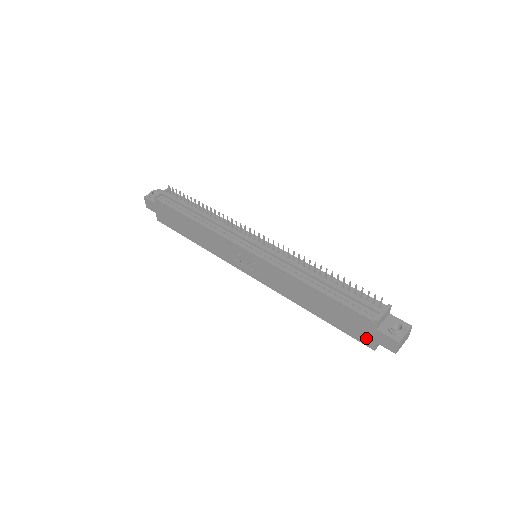
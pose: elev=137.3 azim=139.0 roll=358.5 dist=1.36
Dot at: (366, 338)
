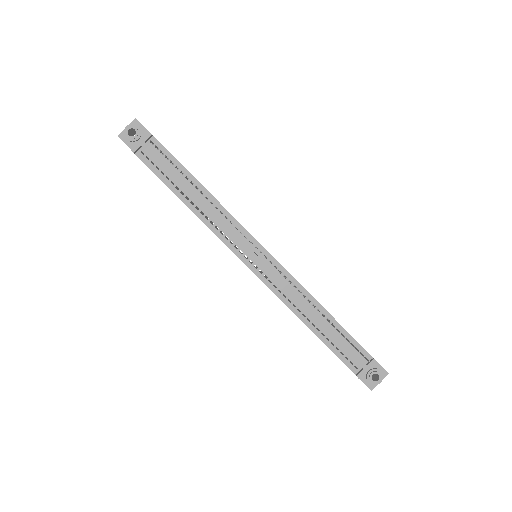
Dot at: occluded
